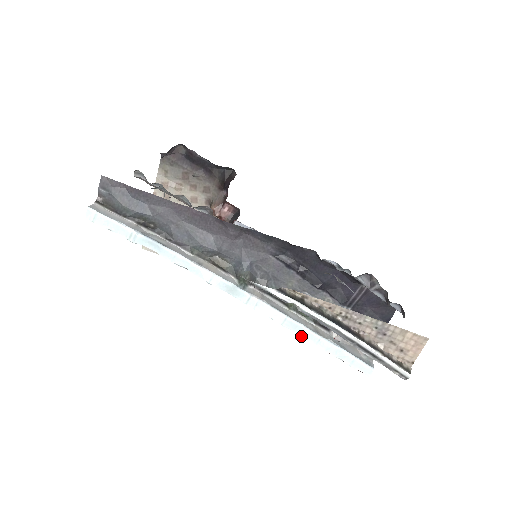
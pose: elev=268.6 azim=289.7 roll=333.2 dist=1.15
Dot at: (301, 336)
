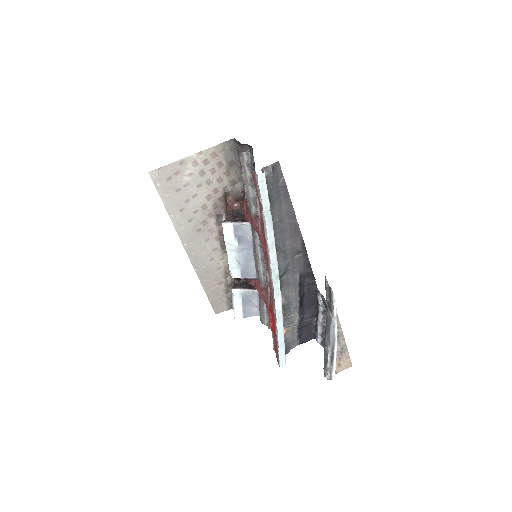
Dot at: (277, 325)
